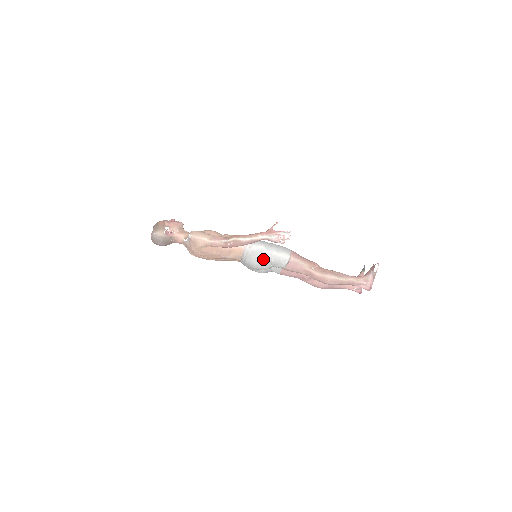
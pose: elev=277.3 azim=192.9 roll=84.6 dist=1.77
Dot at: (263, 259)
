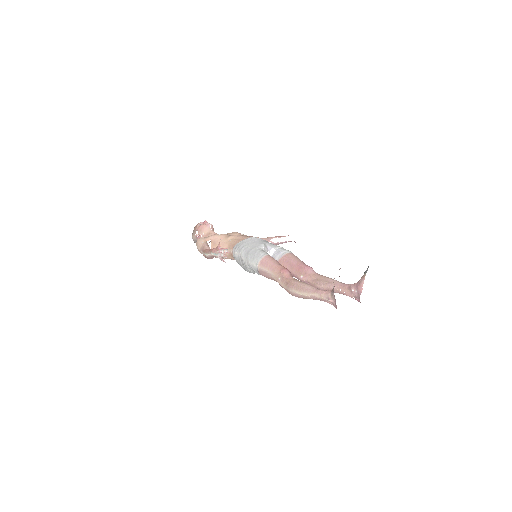
Dot at: (244, 266)
